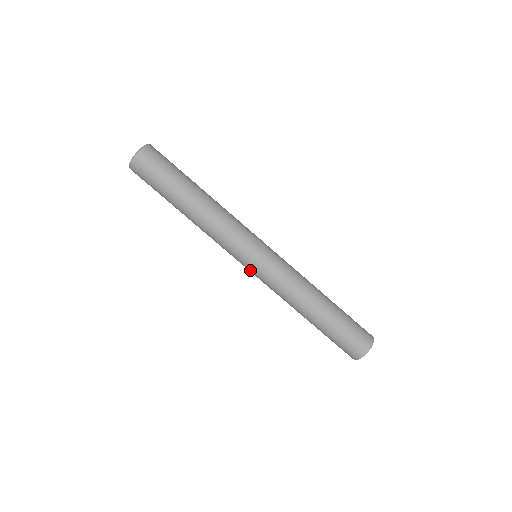
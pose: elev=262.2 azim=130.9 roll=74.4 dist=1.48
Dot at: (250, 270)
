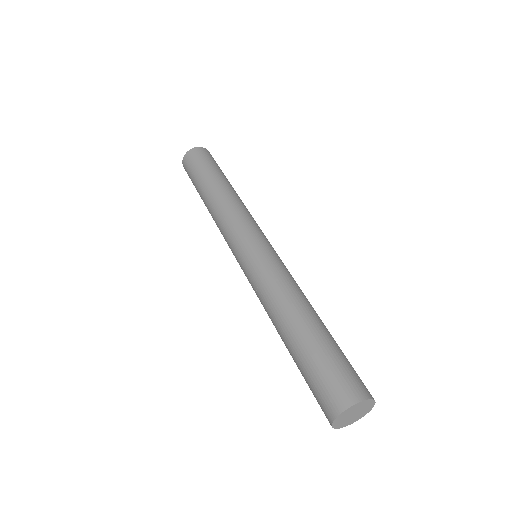
Dot at: (241, 265)
